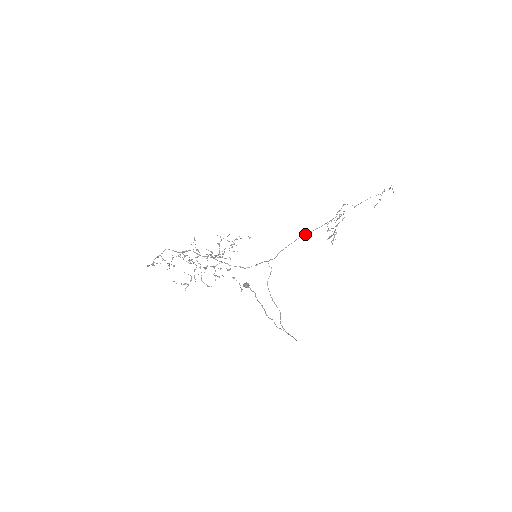
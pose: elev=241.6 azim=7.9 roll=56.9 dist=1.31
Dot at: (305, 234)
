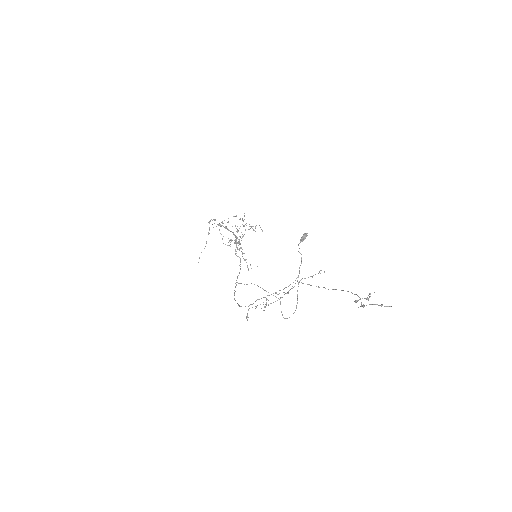
Dot at: occluded
